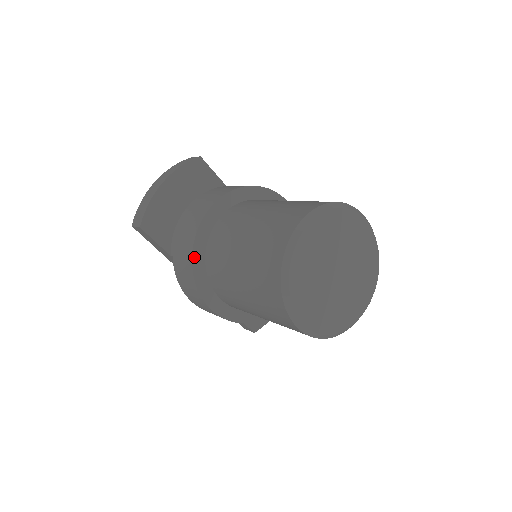
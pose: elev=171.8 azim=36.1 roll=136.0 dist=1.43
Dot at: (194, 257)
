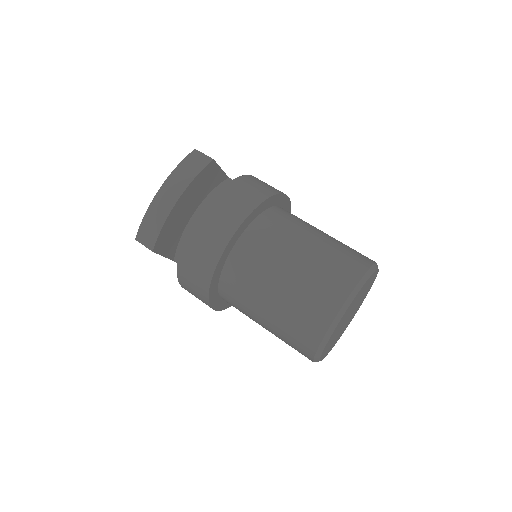
Dot at: (212, 282)
